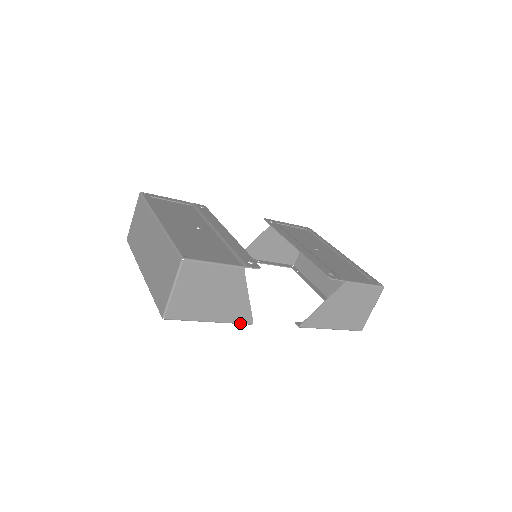
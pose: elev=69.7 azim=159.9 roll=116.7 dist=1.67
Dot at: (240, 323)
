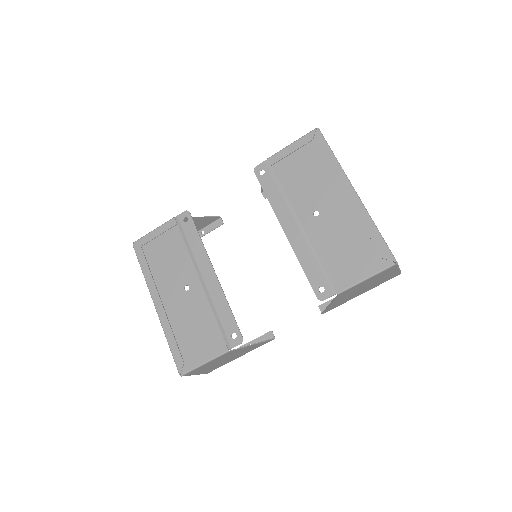
Dot at: occluded
